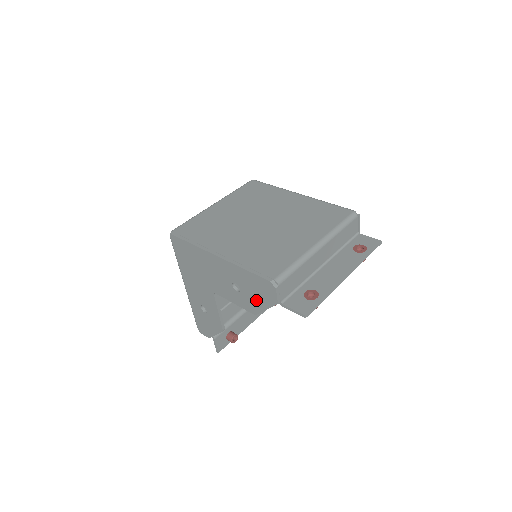
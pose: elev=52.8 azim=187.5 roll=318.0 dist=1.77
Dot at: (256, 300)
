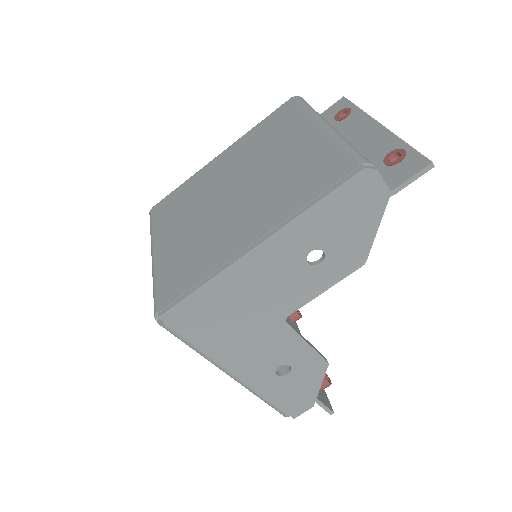
Dot at: (356, 235)
